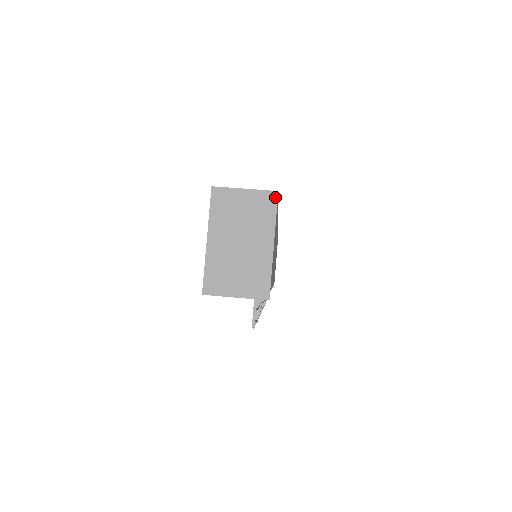
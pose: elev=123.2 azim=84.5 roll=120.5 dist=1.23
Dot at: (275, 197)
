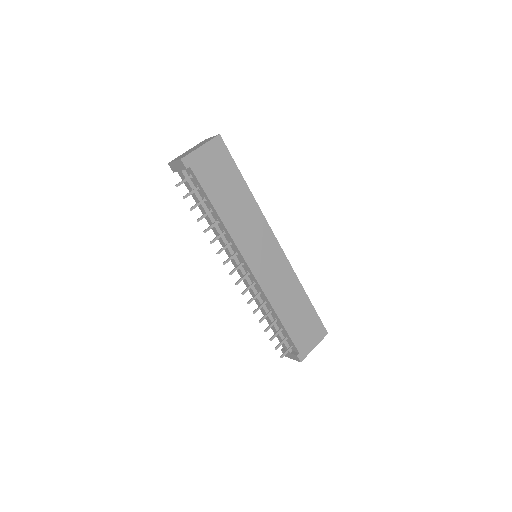
Dot at: (217, 136)
